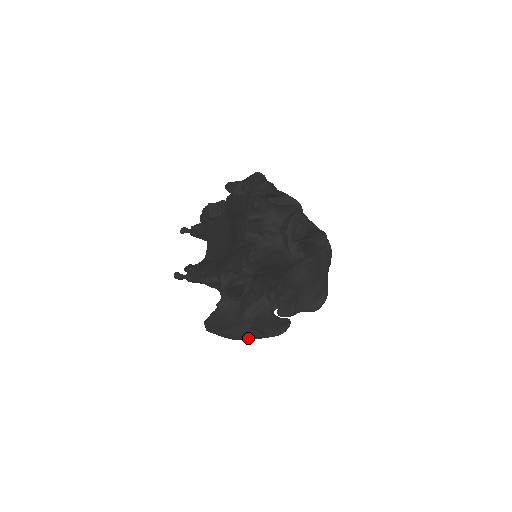
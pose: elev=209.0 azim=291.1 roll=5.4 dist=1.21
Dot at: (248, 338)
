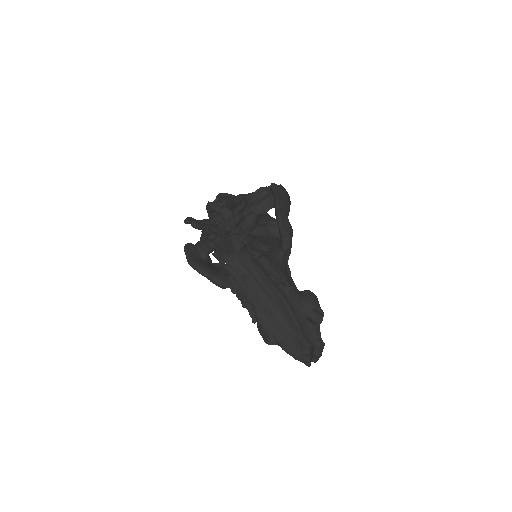
Dot at: occluded
